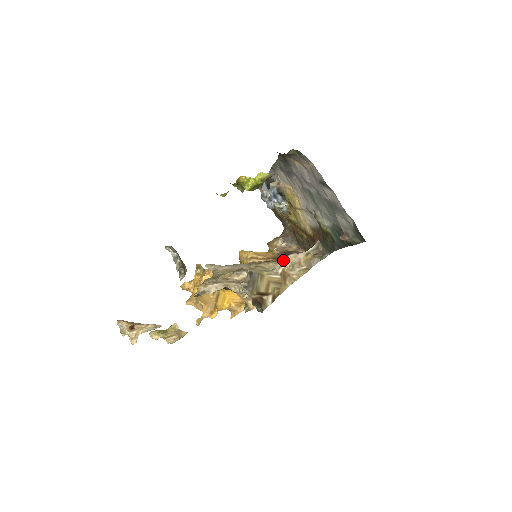
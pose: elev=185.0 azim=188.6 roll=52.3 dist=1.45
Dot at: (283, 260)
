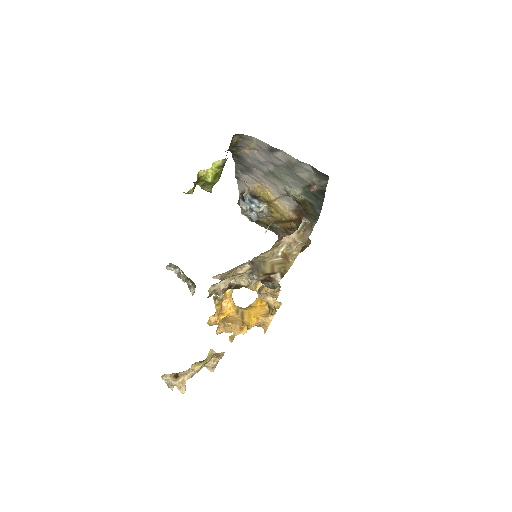
Dot at: (278, 244)
